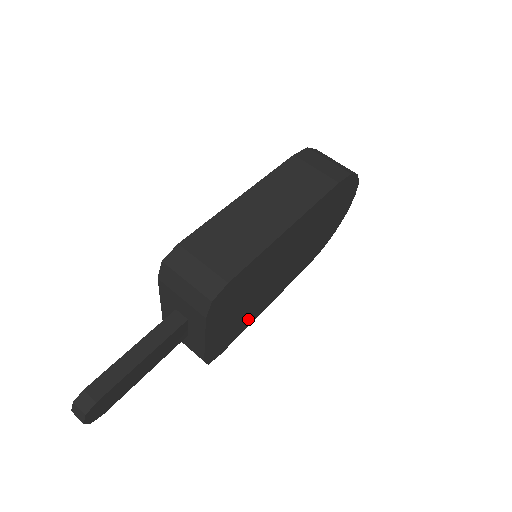
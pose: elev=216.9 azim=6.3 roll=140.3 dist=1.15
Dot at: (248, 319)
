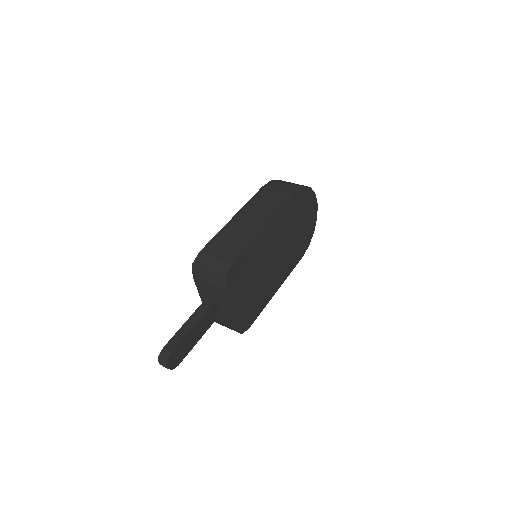
Dot at: (262, 300)
